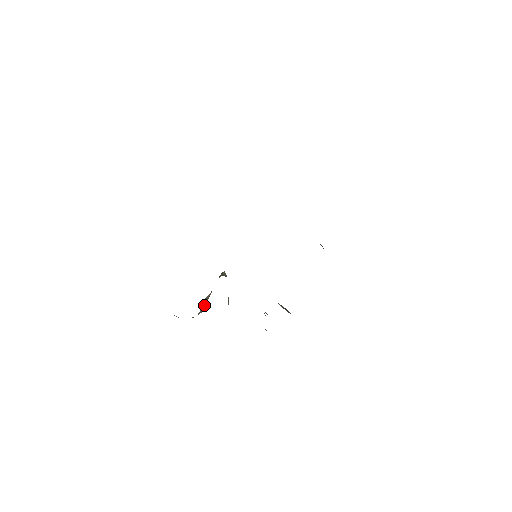
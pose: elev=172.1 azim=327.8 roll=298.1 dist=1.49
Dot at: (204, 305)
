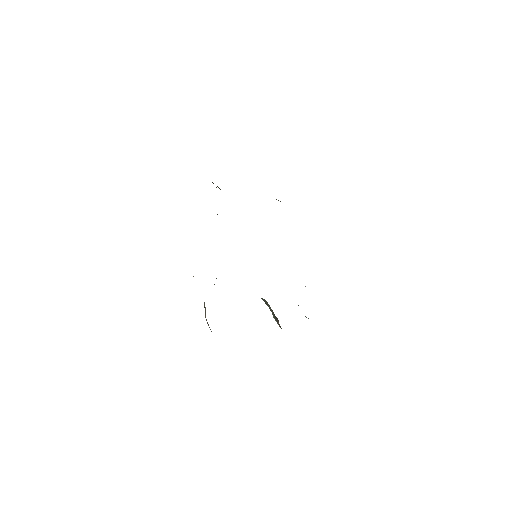
Dot at: occluded
